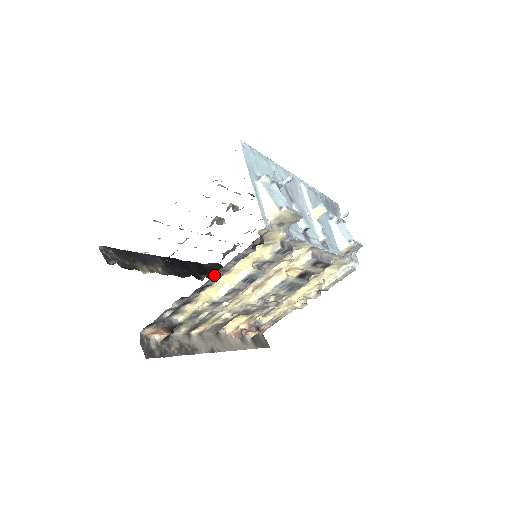
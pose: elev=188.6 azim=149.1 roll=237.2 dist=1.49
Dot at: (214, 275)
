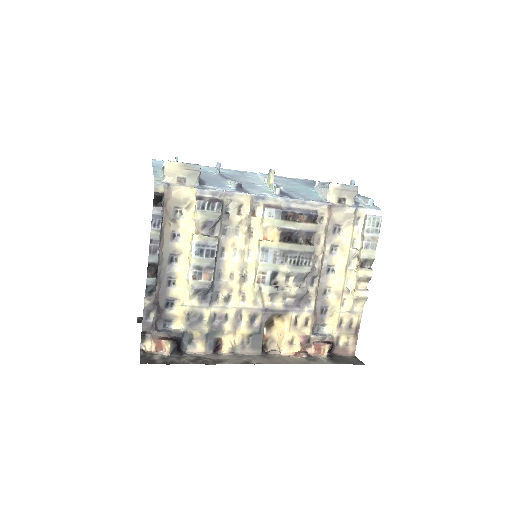
Dot at: (157, 255)
